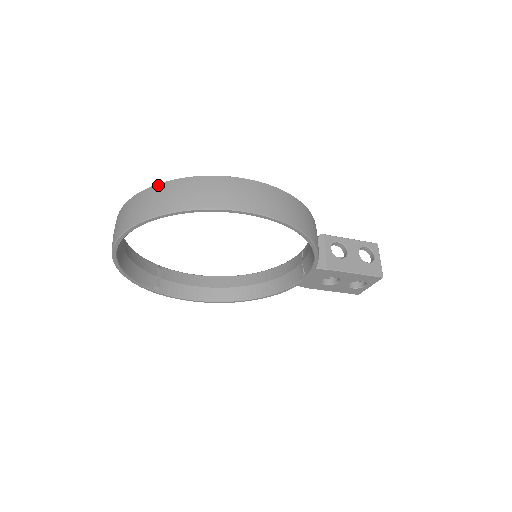
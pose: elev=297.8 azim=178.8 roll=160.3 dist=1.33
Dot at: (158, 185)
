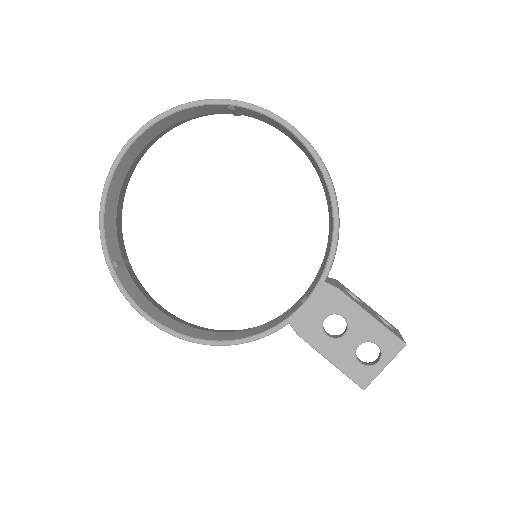
Dot at: occluded
